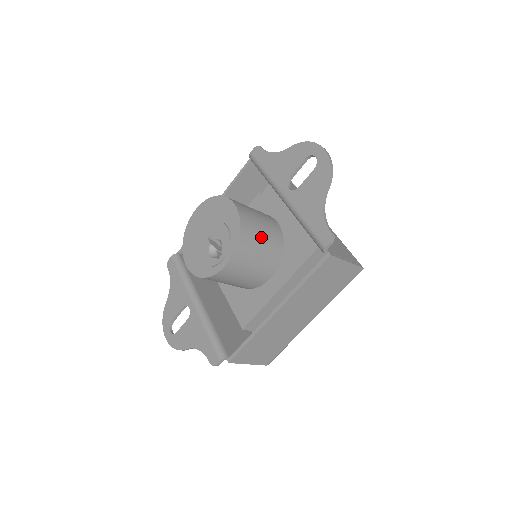
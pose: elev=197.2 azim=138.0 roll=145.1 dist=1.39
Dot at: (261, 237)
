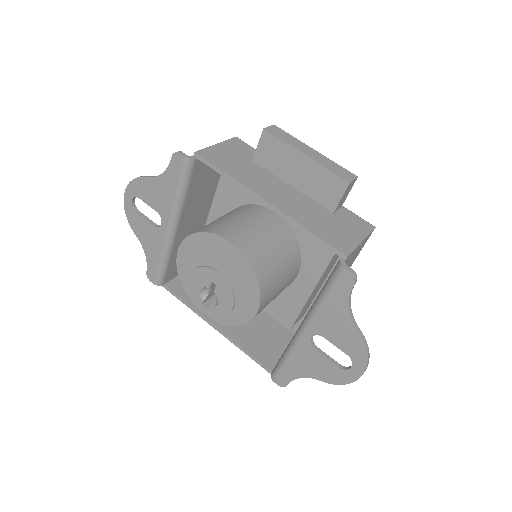
Dot at: occluded
